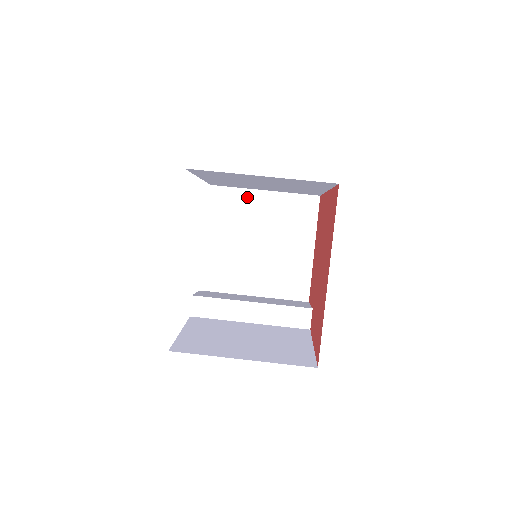
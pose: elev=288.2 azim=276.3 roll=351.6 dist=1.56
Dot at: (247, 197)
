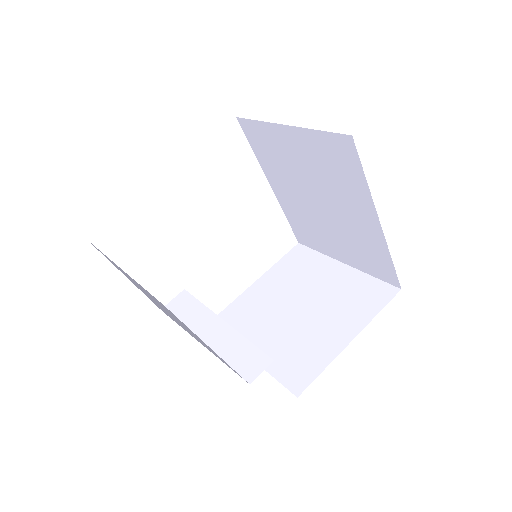
Dot at: (322, 263)
